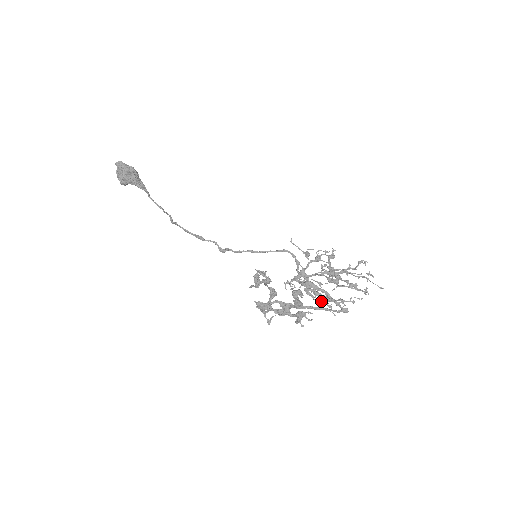
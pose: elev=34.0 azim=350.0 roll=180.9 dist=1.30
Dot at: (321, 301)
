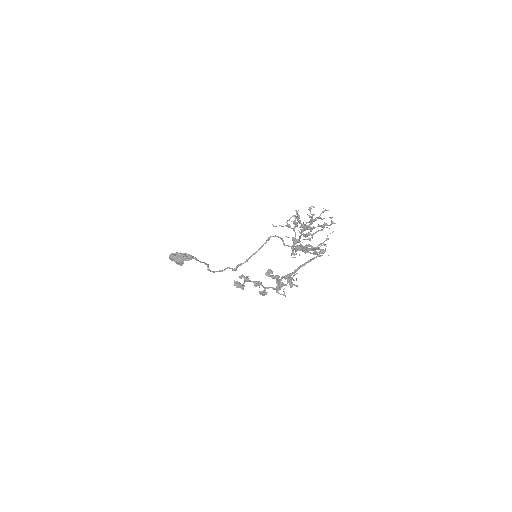
Dot at: (314, 252)
